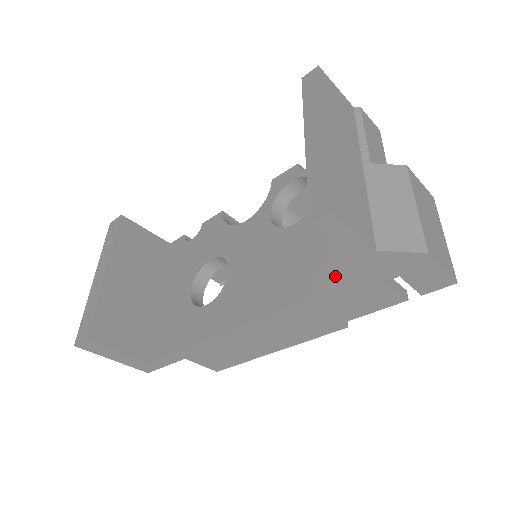
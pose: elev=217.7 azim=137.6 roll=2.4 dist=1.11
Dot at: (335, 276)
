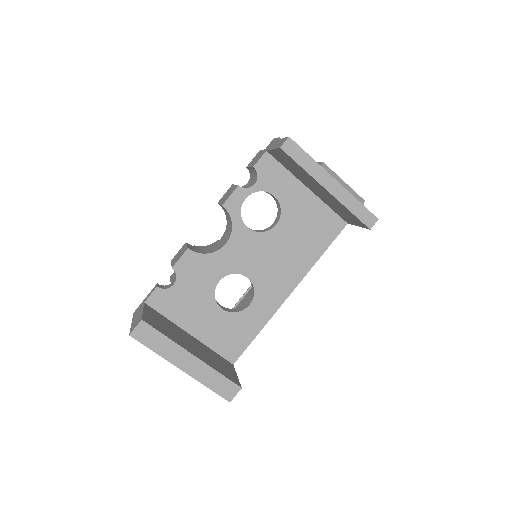
Dot at: (331, 235)
